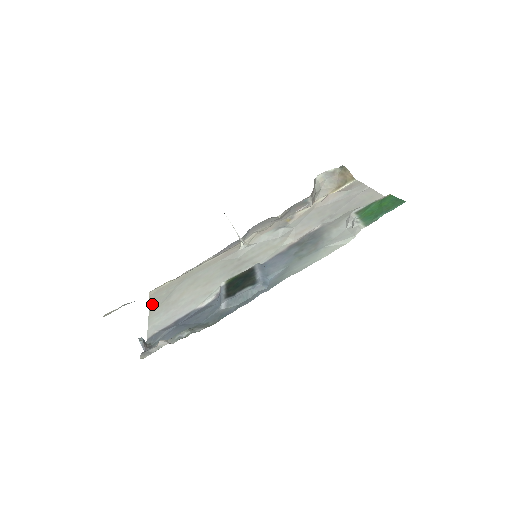
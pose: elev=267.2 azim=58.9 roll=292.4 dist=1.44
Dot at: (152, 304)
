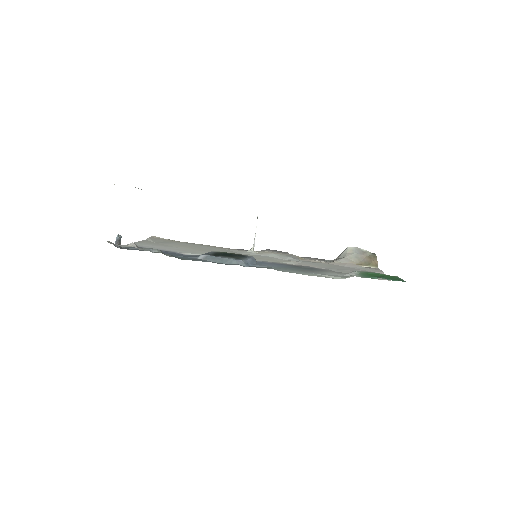
Dot at: (148, 240)
